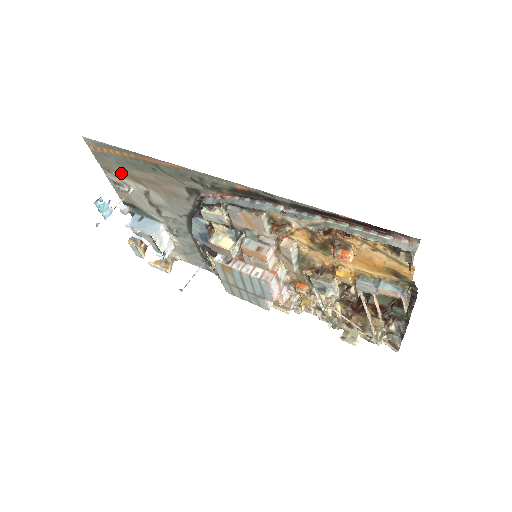
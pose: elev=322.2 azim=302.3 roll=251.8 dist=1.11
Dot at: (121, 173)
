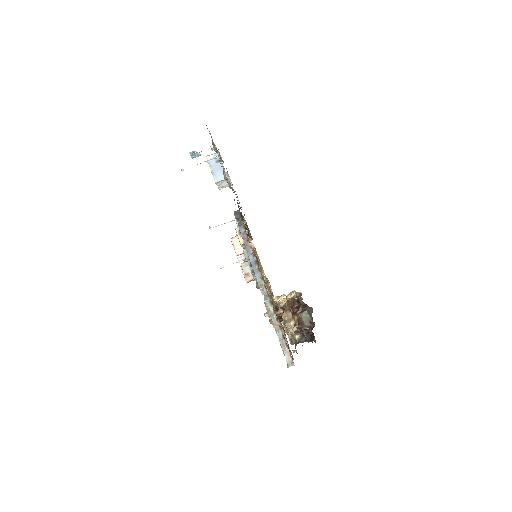
Dot at: occluded
